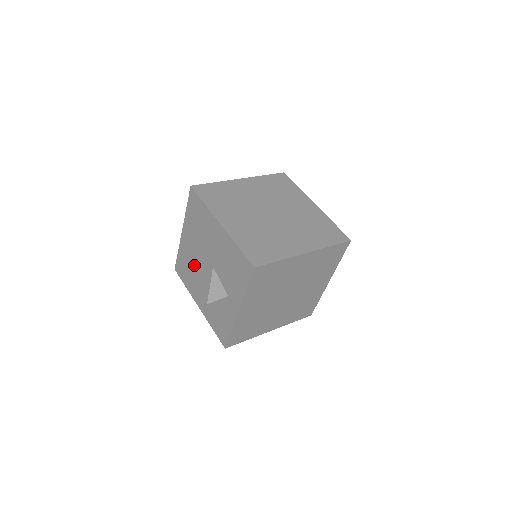
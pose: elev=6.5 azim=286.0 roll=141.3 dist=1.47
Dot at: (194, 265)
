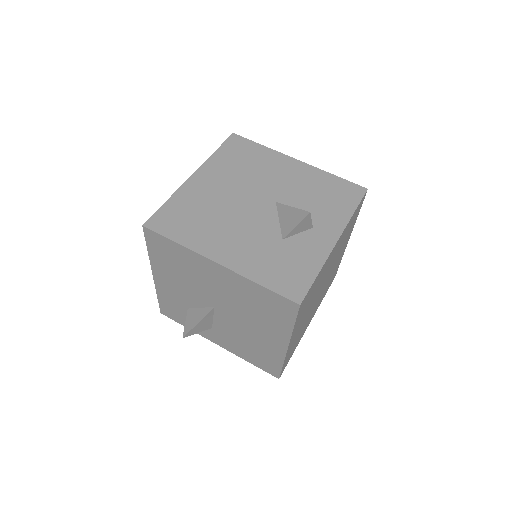
Dot at: (220, 208)
